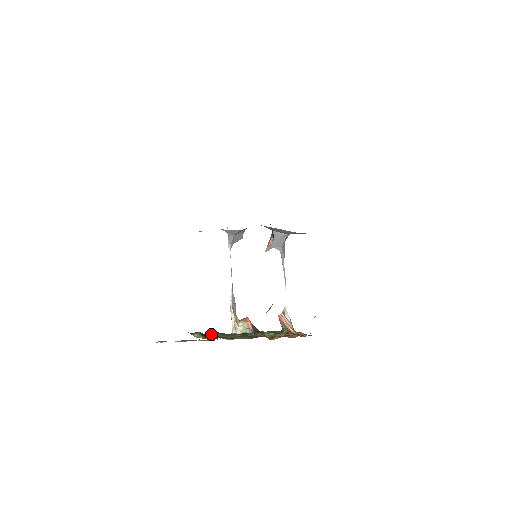
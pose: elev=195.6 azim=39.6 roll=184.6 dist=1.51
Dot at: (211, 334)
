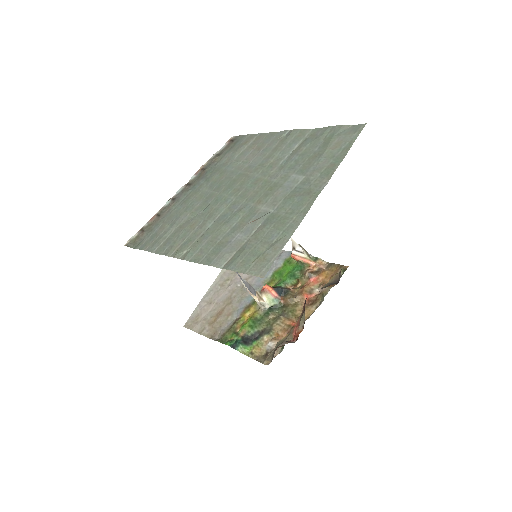
Dot at: (248, 331)
